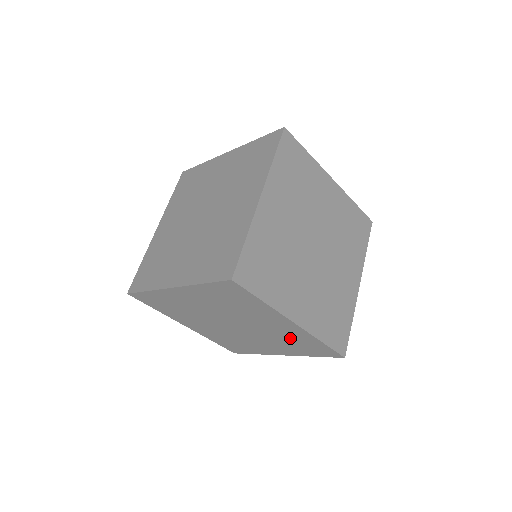
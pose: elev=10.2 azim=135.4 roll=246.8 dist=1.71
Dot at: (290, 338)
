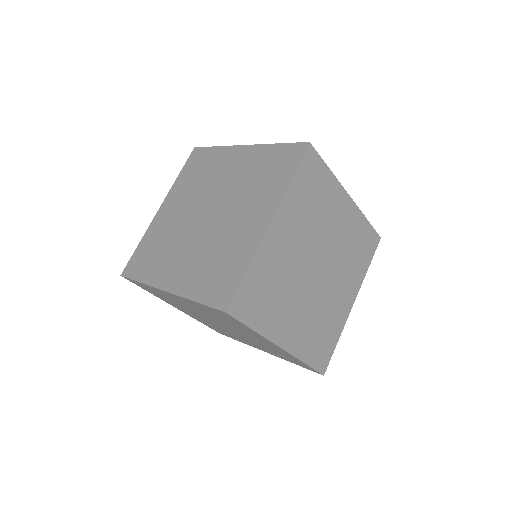
Dot at: (275, 350)
